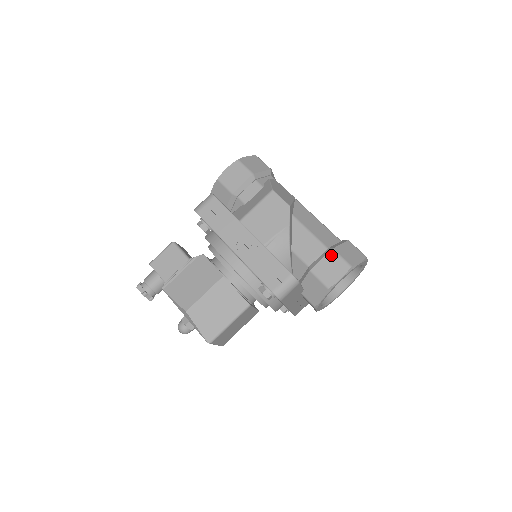
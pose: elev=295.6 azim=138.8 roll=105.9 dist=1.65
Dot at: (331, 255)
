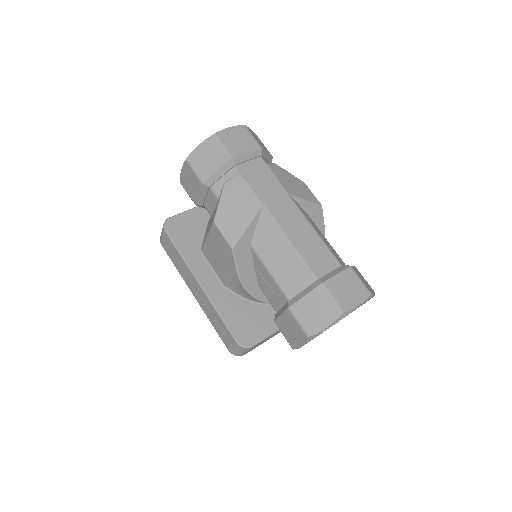
Dot at: (288, 315)
